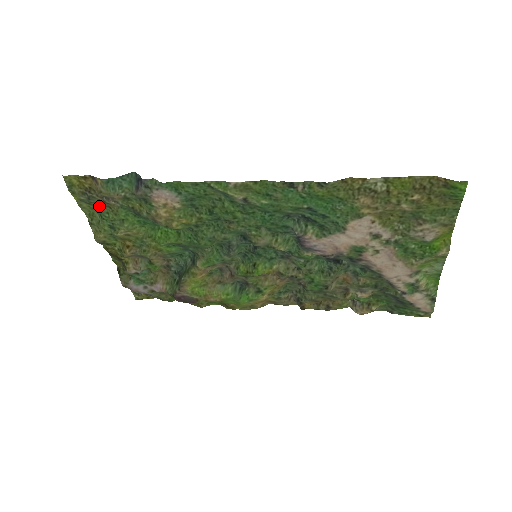
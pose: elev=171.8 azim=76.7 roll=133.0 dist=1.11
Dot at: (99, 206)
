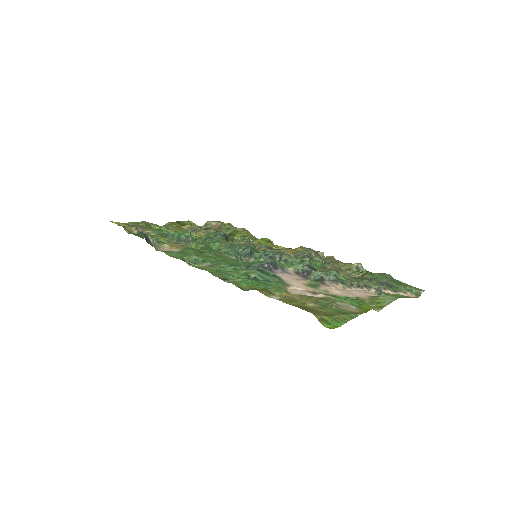
Dot at: (144, 225)
